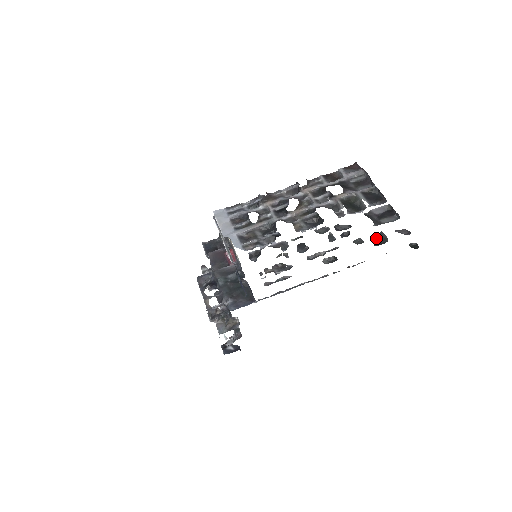
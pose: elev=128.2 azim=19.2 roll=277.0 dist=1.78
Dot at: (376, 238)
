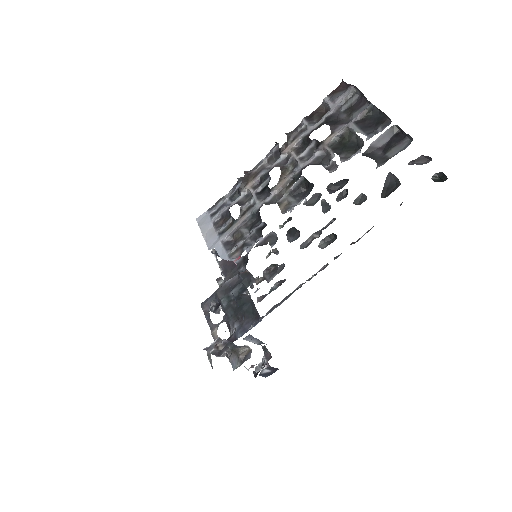
Dot at: occluded
